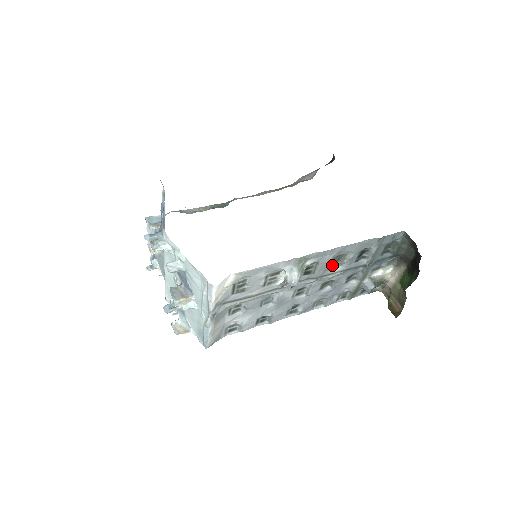
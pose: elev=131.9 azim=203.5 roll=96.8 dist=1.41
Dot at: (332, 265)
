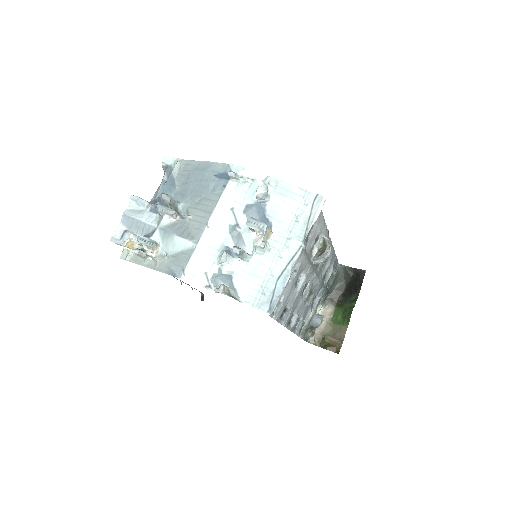
Dot at: (321, 267)
